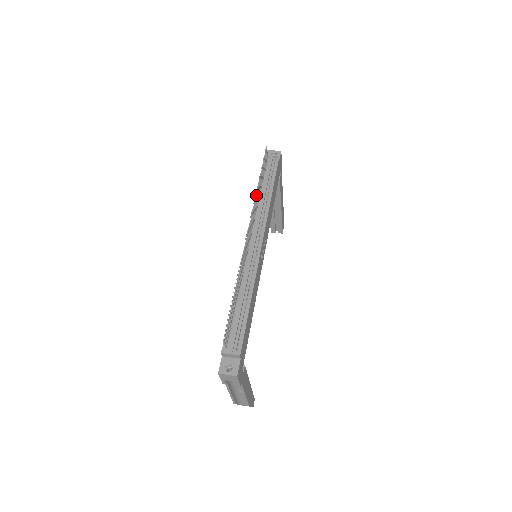
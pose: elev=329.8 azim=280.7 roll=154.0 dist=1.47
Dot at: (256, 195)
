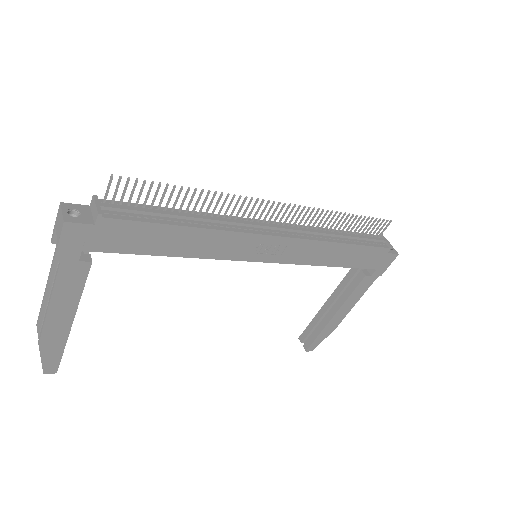
Dot at: (330, 214)
